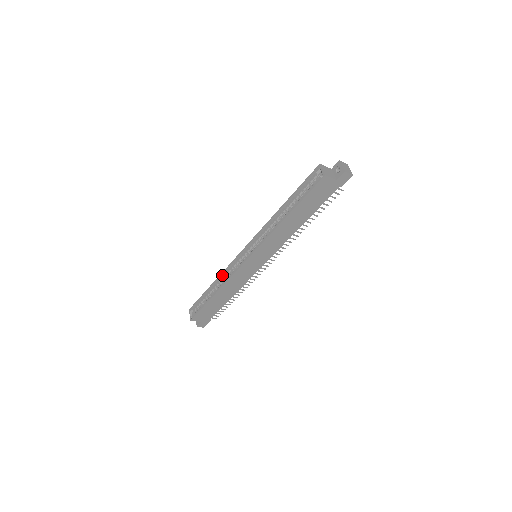
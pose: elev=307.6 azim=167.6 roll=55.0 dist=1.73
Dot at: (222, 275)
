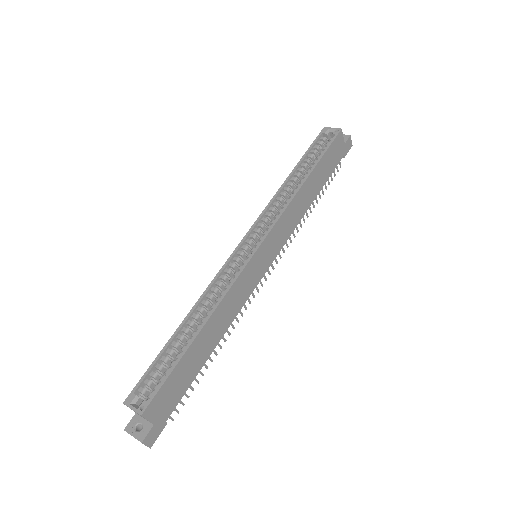
Dot at: (203, 298)
